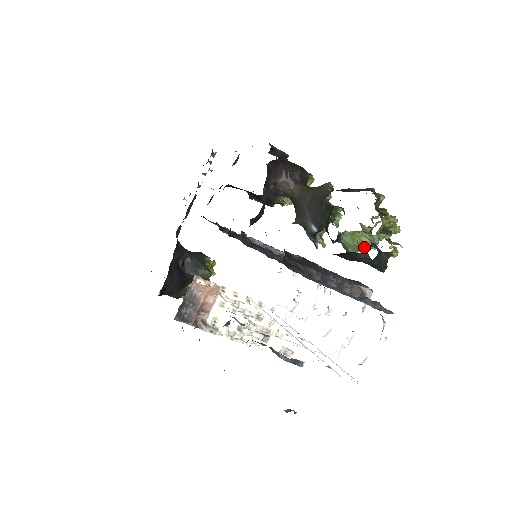
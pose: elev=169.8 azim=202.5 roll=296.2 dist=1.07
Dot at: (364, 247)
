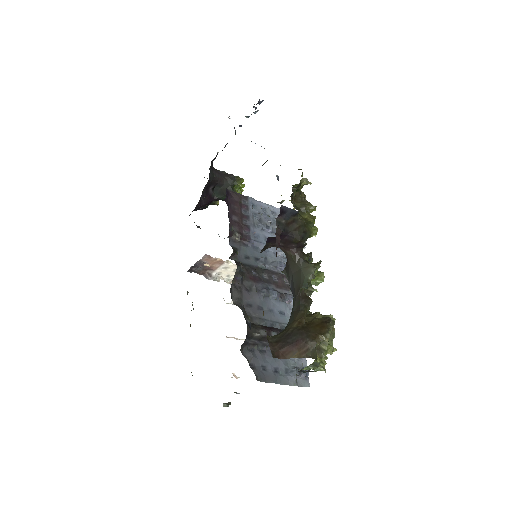
Dot at: occluded
